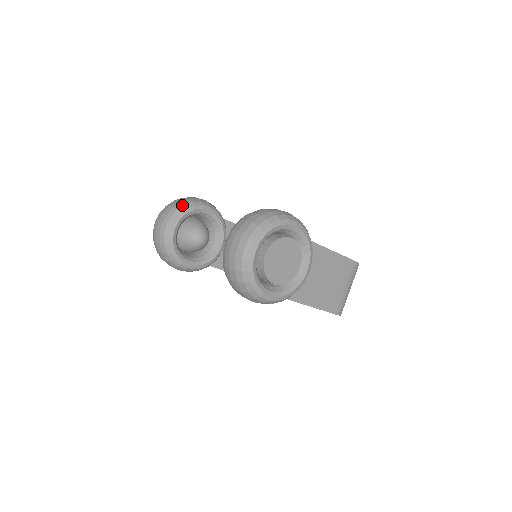
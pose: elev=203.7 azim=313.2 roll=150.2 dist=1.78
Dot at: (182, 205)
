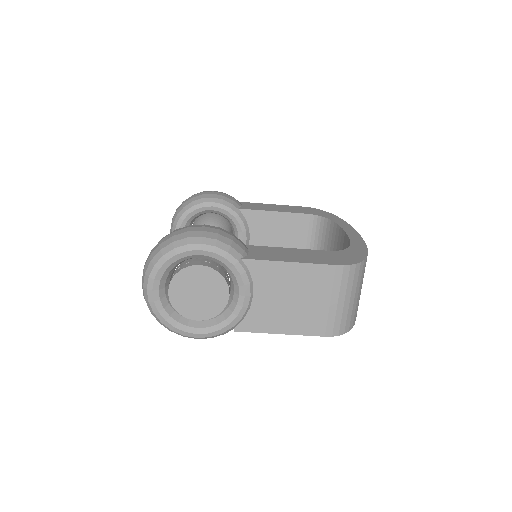
Dot at: (182, 208)
